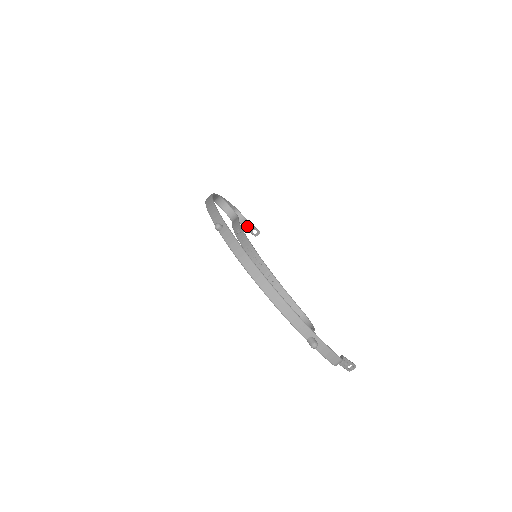
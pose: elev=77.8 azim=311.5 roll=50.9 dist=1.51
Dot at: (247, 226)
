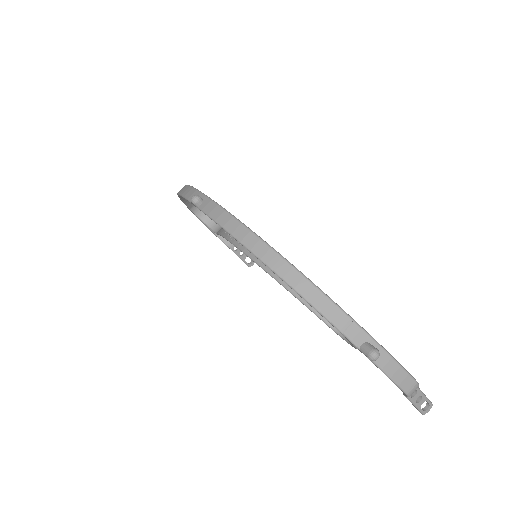
Dot at: (237, 251)
